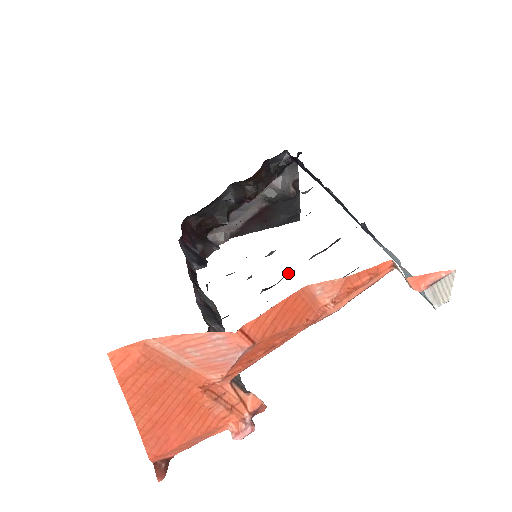
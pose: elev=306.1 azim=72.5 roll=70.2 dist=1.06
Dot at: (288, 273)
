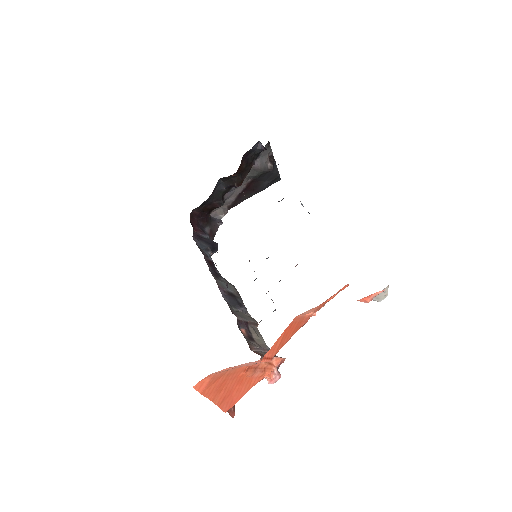
Dot at: occluded
